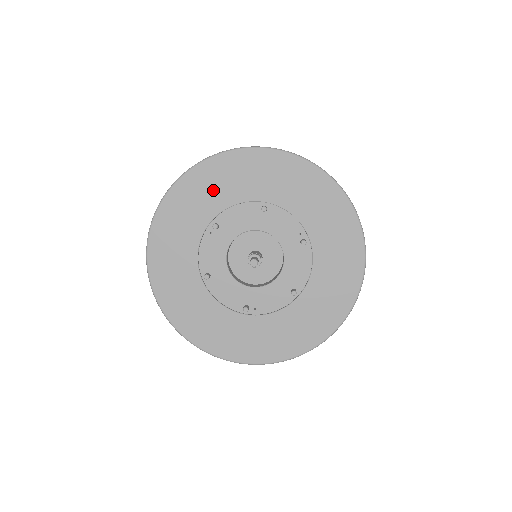
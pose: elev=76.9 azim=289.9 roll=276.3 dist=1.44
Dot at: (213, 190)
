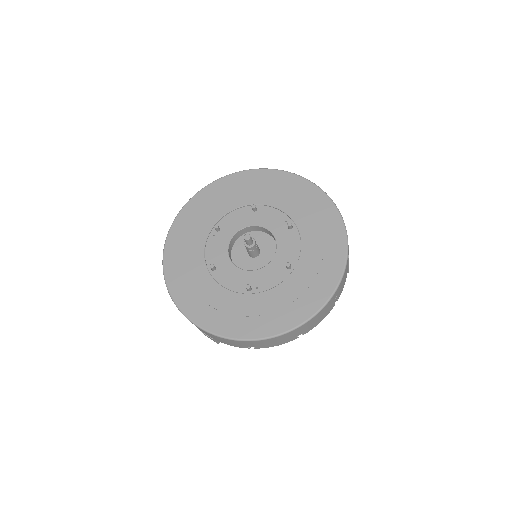
Dot at: (213, 204)
